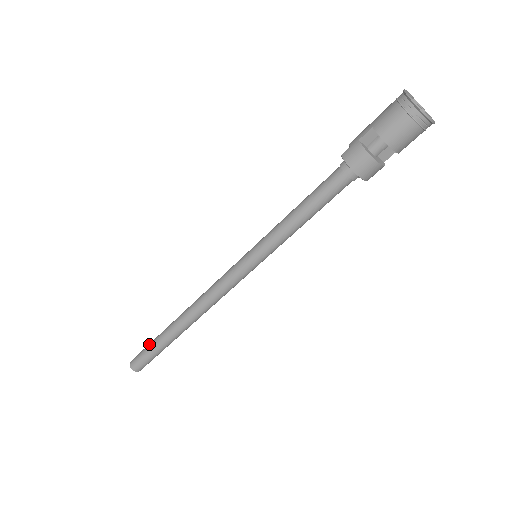
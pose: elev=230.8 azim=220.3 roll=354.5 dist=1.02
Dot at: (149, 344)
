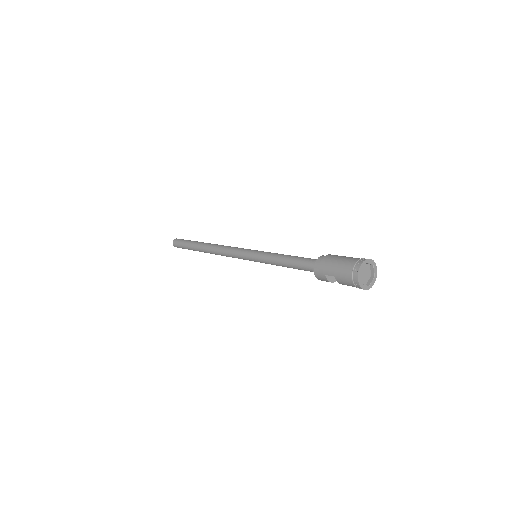
Dot at: (185, 246)
